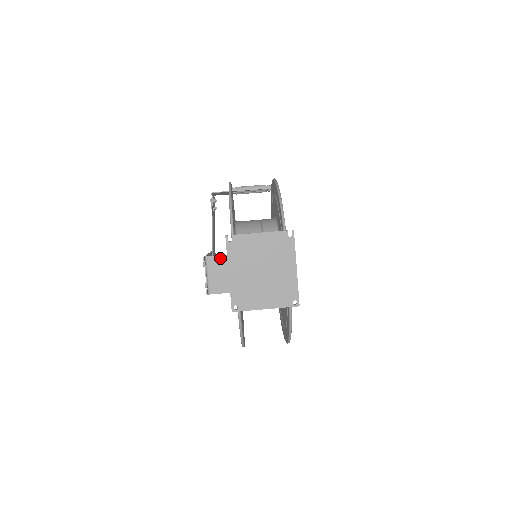
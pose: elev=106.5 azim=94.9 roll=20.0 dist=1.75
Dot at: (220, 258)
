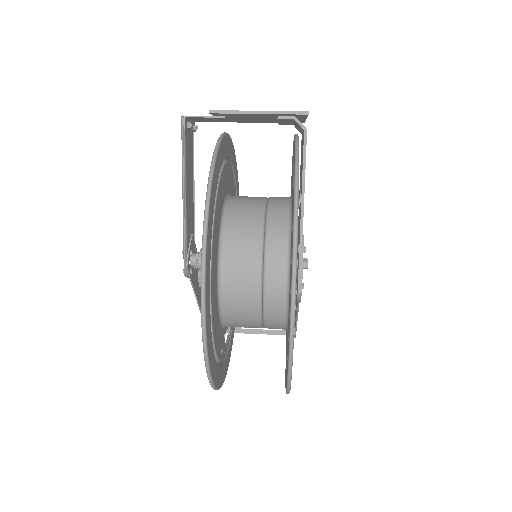
Dot at: occluded
